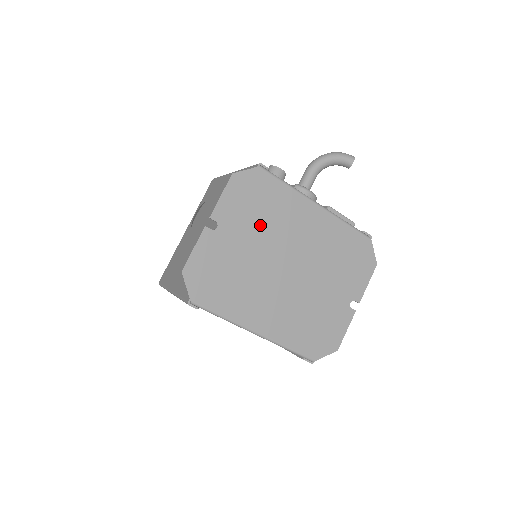
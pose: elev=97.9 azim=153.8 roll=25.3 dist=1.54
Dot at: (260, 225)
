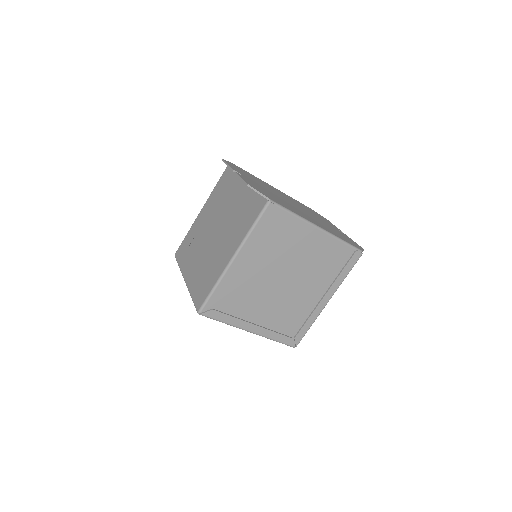
Dot at: occluded
